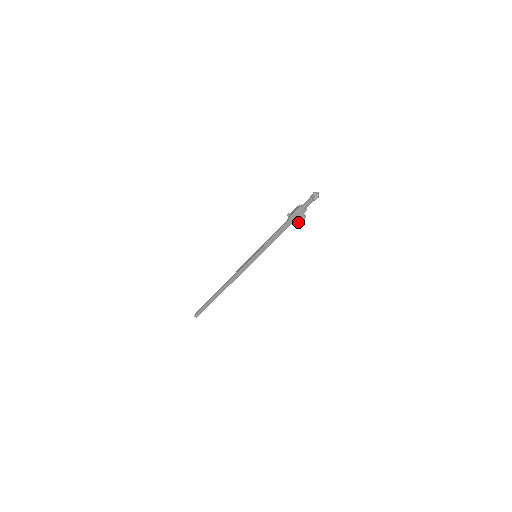
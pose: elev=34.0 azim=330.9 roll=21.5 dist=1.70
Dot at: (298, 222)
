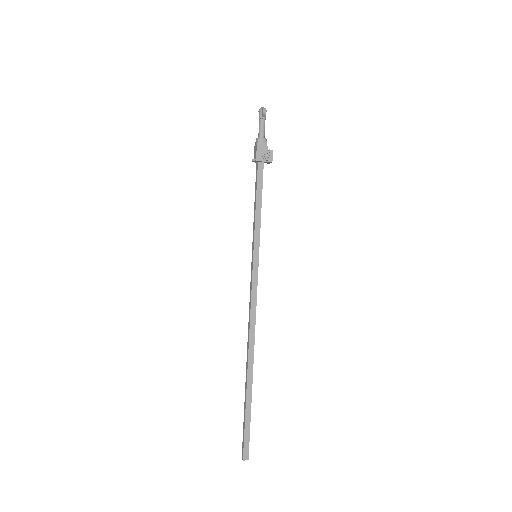
Dot at: (268, 154)
